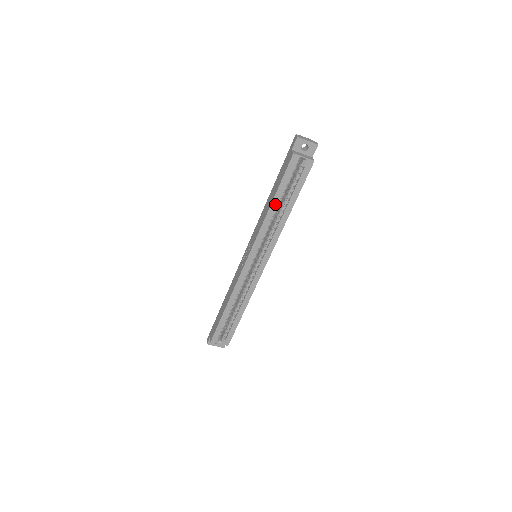
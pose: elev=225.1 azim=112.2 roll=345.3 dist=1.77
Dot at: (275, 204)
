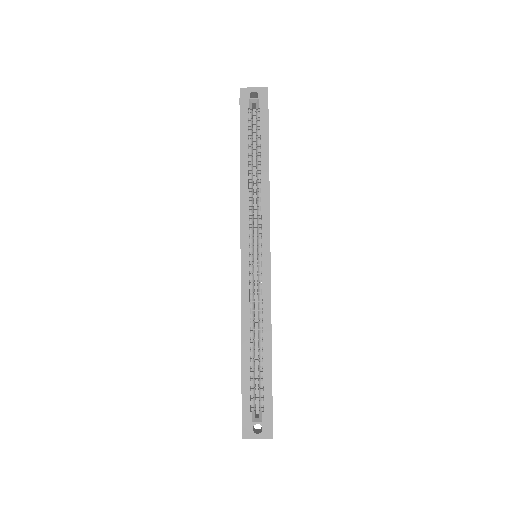
Dot at: (245, 166)
